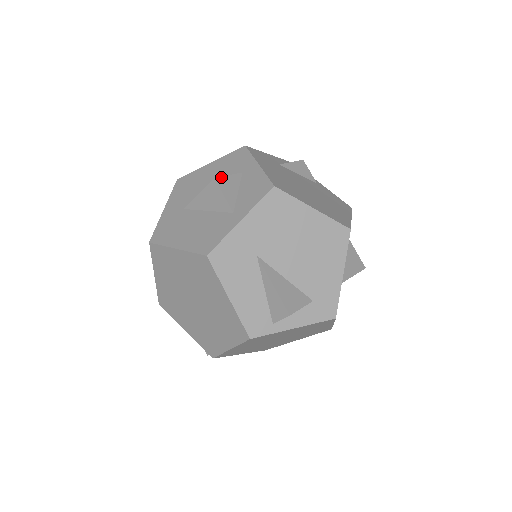
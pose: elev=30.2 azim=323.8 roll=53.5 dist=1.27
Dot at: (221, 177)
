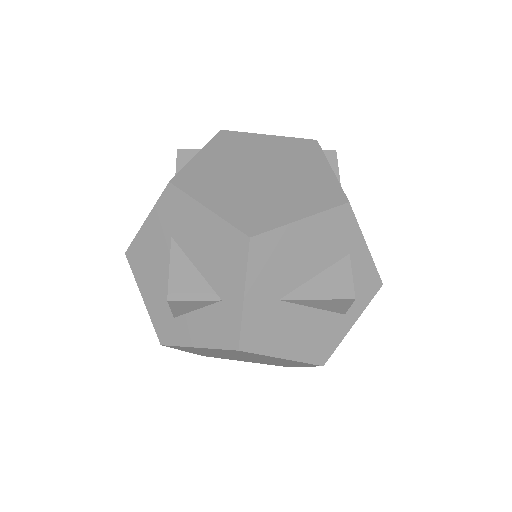
Dot at: occluded
